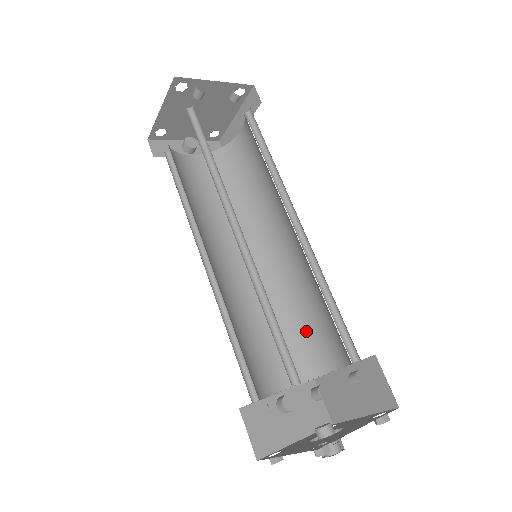
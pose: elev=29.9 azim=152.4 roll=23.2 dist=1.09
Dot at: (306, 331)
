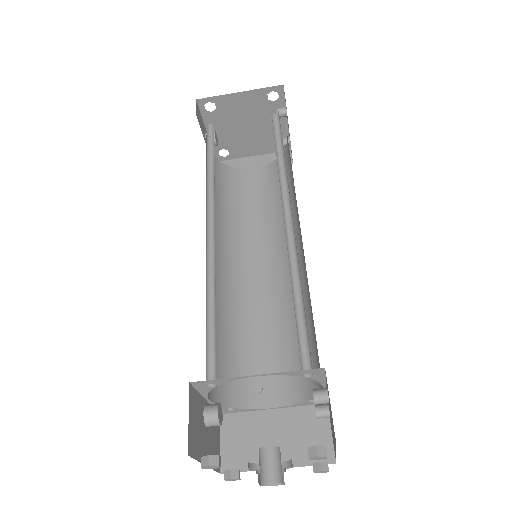
Dot at: (246, 357)
